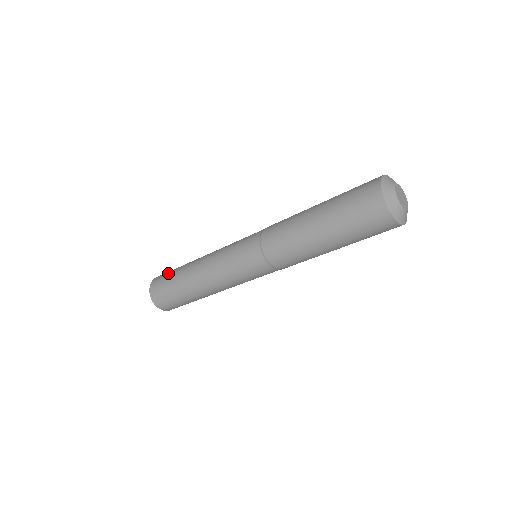
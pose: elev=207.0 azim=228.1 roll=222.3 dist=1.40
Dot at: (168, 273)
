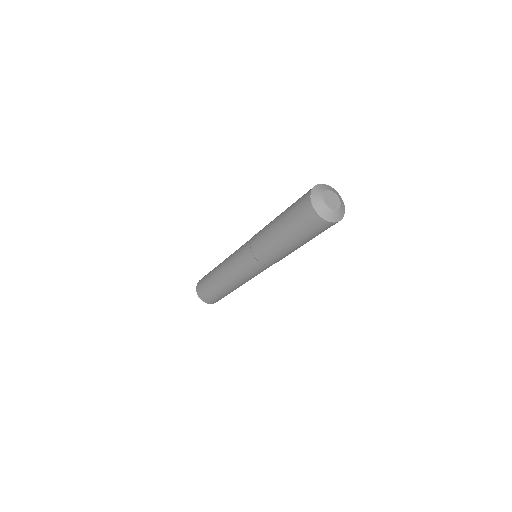
Dot at: (204, 288)
